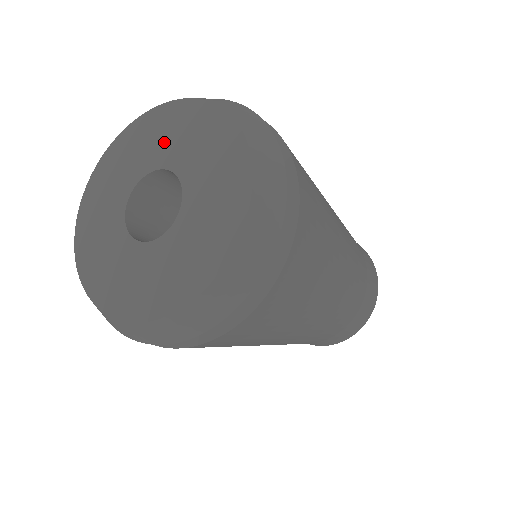
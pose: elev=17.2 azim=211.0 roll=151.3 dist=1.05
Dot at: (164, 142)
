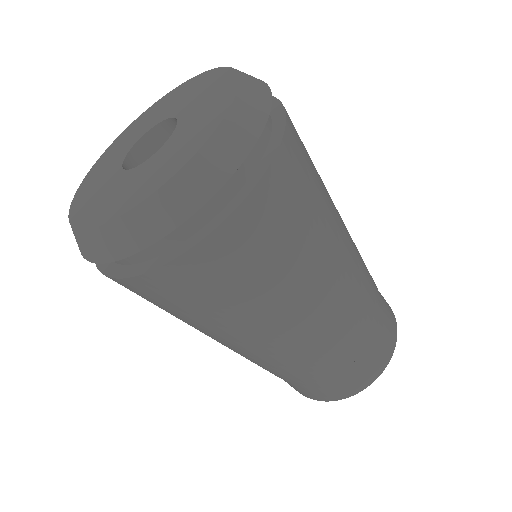
Dot at: (155, 116)
